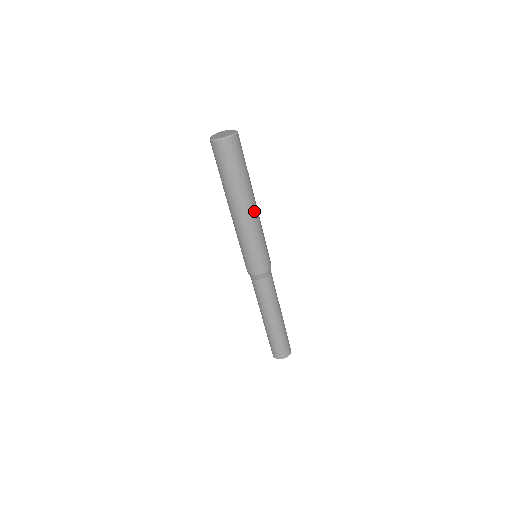
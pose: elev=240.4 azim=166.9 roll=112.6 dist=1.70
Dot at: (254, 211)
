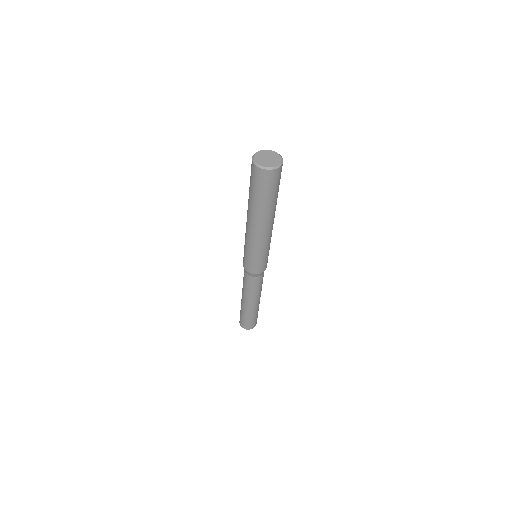
Dot at: (266, 230)
